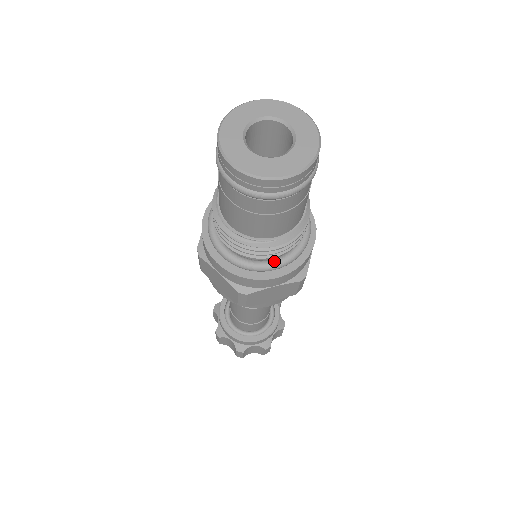
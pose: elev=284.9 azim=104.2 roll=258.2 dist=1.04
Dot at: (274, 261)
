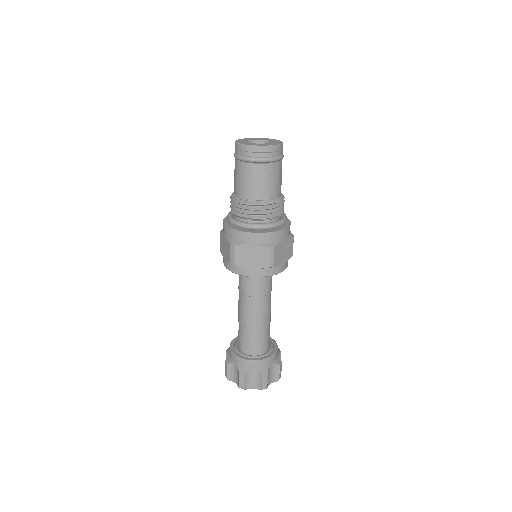
Dot at: (279, 220)
